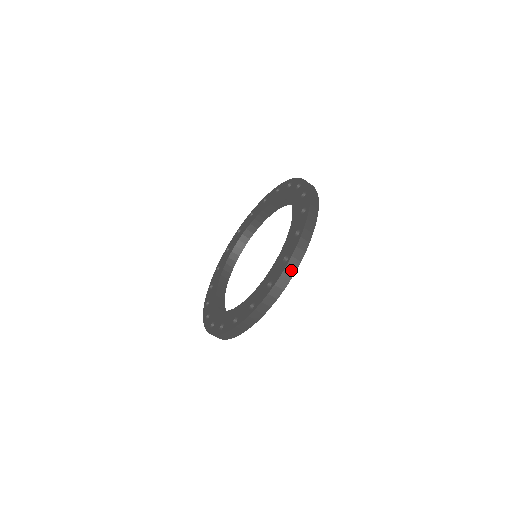
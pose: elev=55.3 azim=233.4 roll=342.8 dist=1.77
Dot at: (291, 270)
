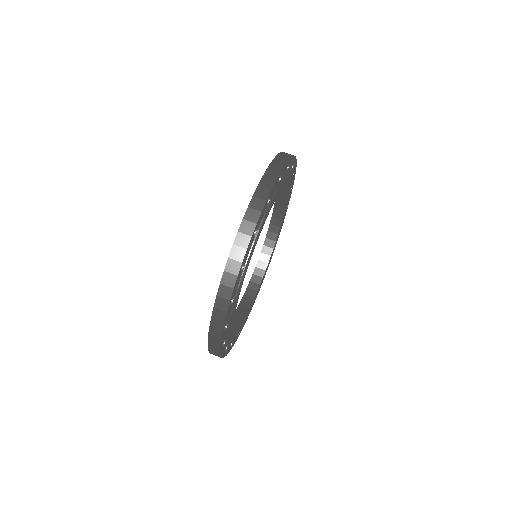
Dot at: (260, 200)
